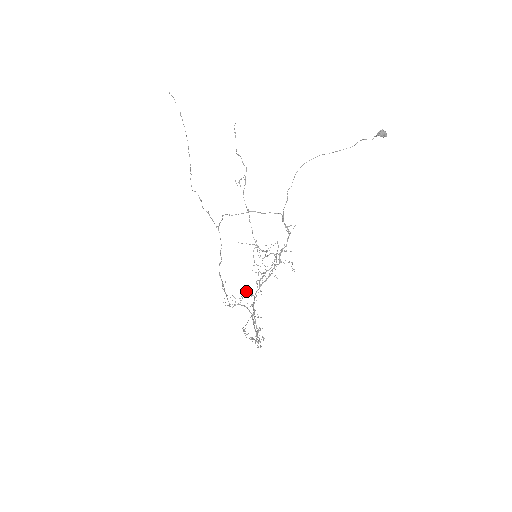
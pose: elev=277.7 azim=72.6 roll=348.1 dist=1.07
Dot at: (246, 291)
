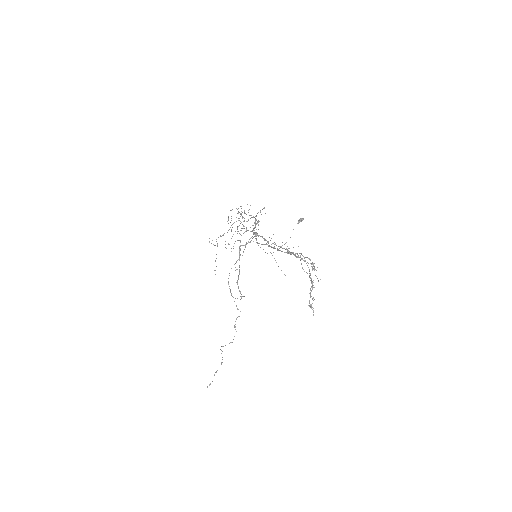
Dot at: occluded
